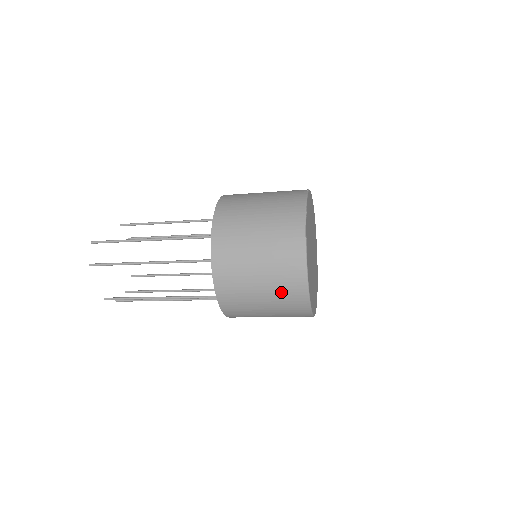
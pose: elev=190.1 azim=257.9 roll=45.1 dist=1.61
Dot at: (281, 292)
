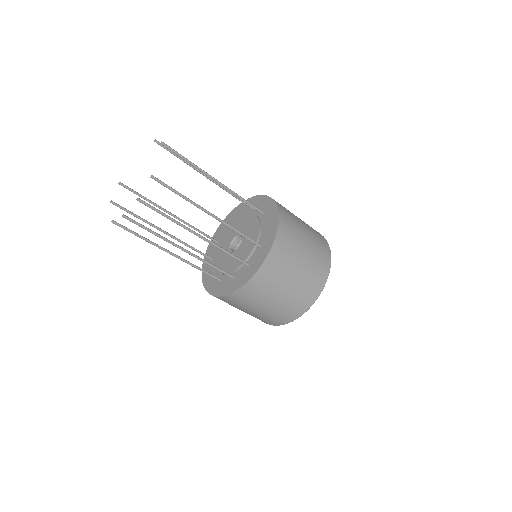
Dot at: (317, 245)
